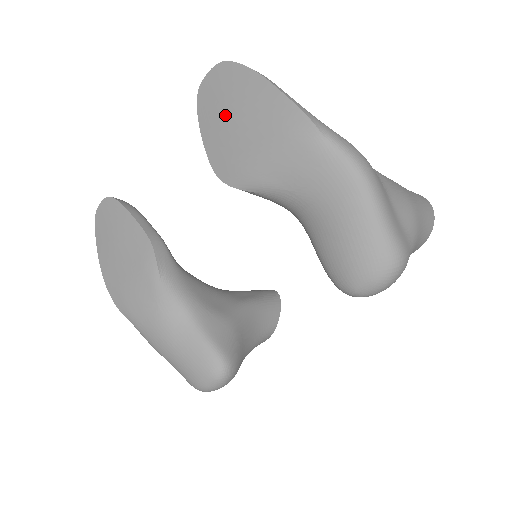
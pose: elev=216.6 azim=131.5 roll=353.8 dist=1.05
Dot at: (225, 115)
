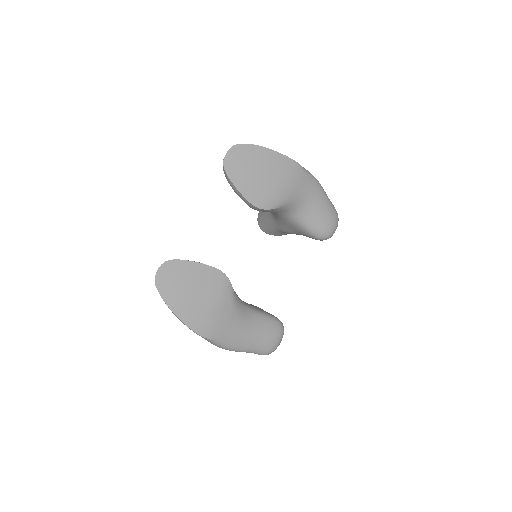
Dot at: (251, 172)
